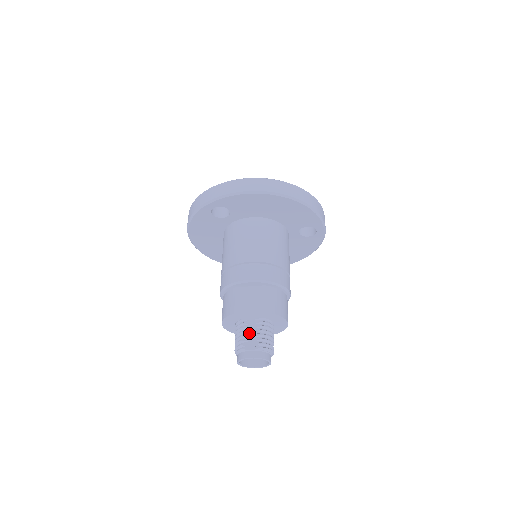
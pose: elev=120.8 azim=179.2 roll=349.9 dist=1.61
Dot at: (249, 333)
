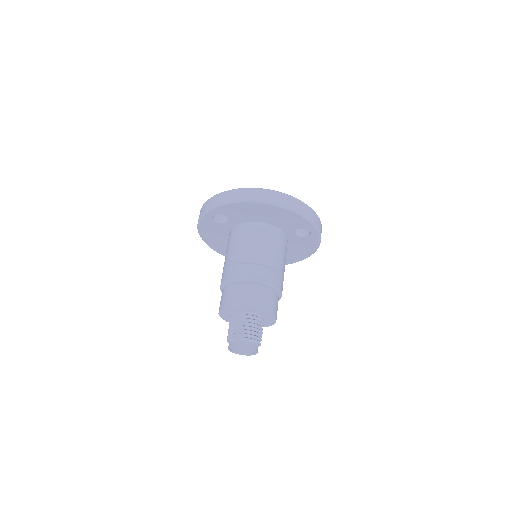
Dot at: (237, 325)
